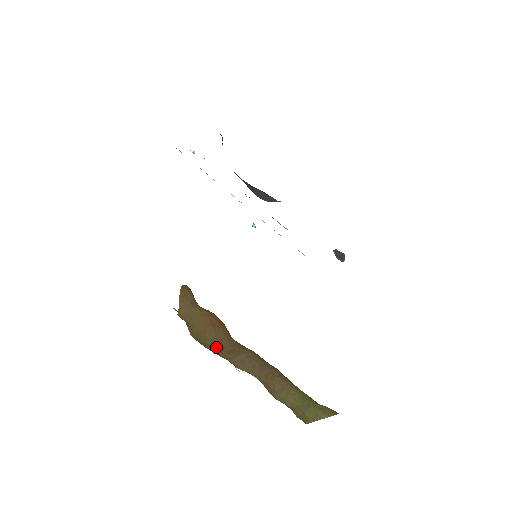
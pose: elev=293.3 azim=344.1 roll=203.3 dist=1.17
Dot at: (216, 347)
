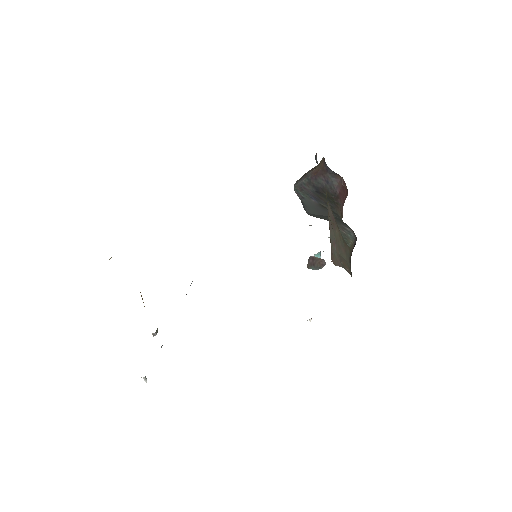
Dot at: occluded
